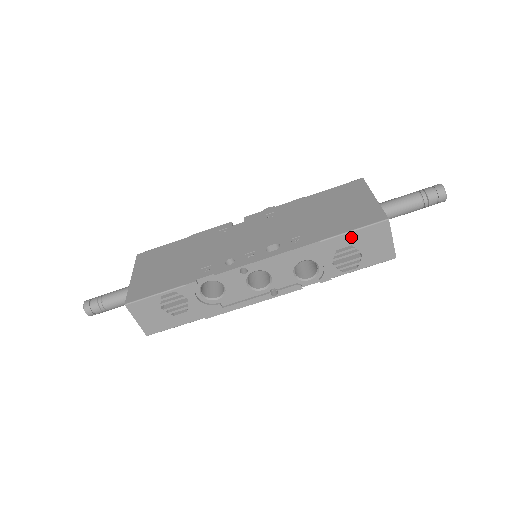
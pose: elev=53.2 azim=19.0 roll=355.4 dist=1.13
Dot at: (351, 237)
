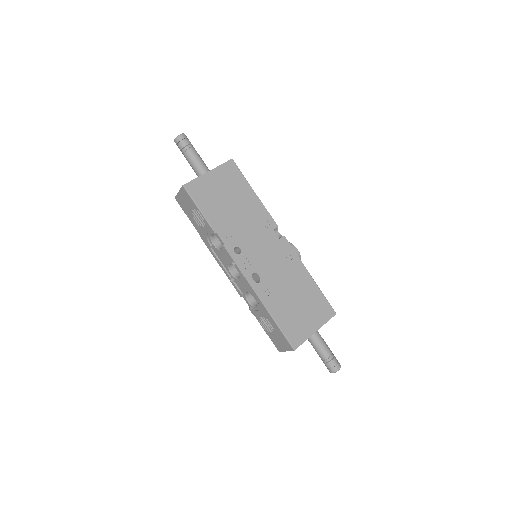
Dot at: (277, 328)
